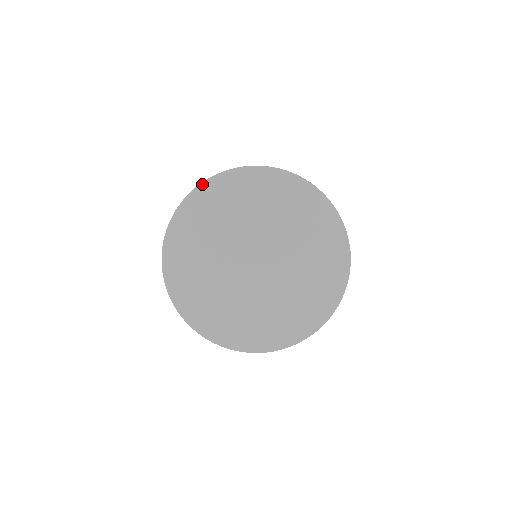
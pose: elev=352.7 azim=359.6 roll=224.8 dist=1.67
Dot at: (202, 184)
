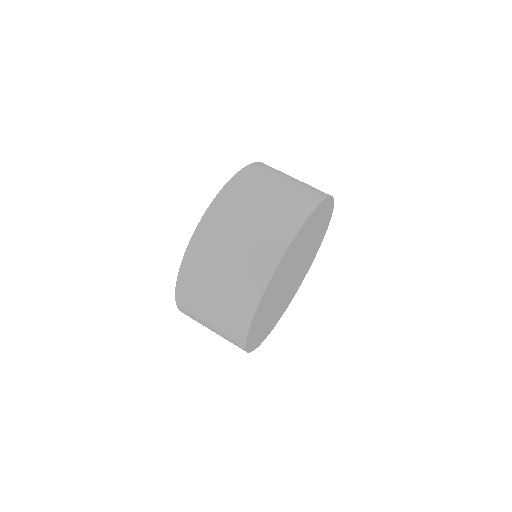
Dot at: (286, 252)
